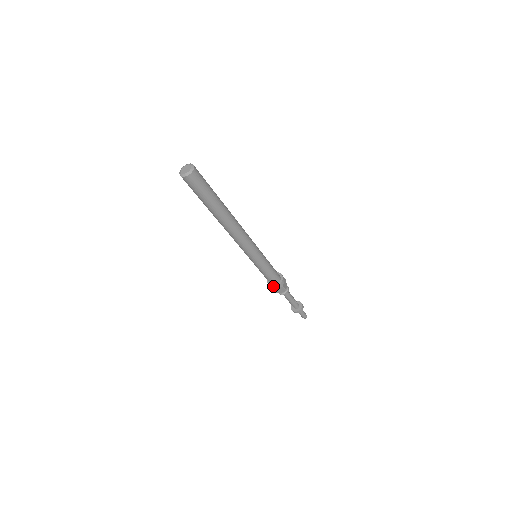
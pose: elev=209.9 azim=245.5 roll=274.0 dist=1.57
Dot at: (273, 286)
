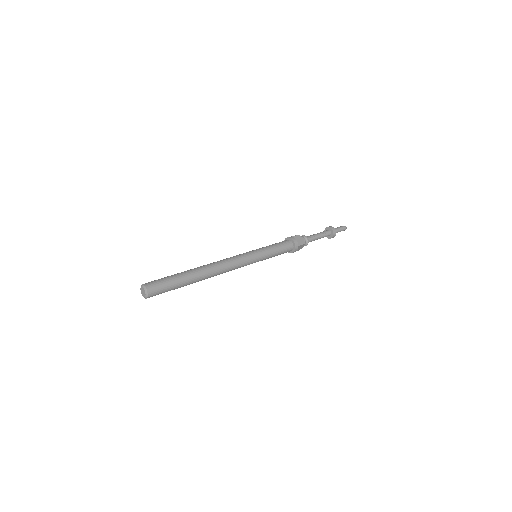
Dot at: (292, 252)
